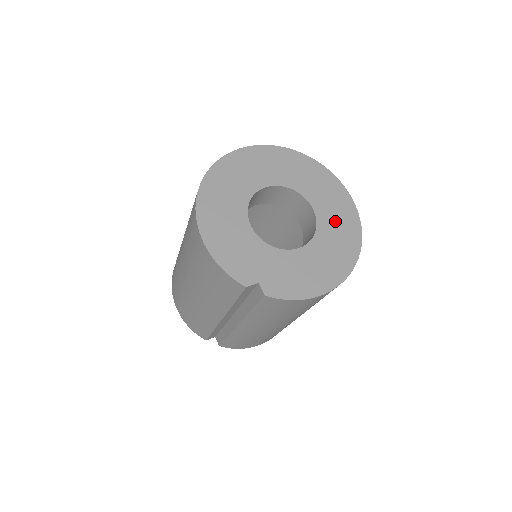
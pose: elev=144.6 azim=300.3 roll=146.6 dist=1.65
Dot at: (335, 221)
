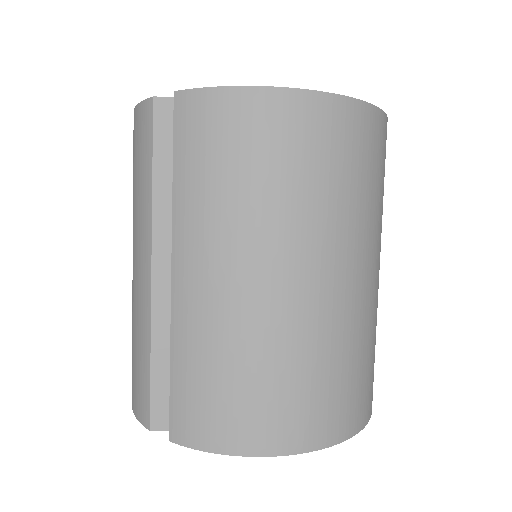
Dot at: occluded
